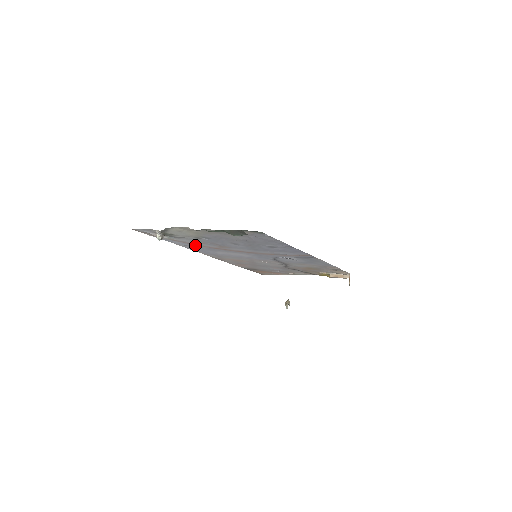
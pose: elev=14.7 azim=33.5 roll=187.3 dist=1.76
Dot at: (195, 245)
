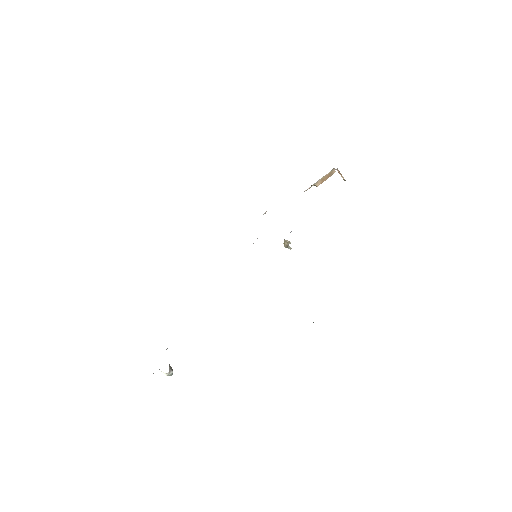
Dot at: occluded
